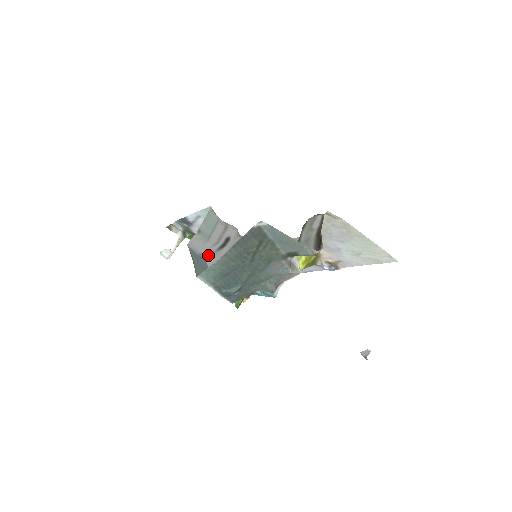
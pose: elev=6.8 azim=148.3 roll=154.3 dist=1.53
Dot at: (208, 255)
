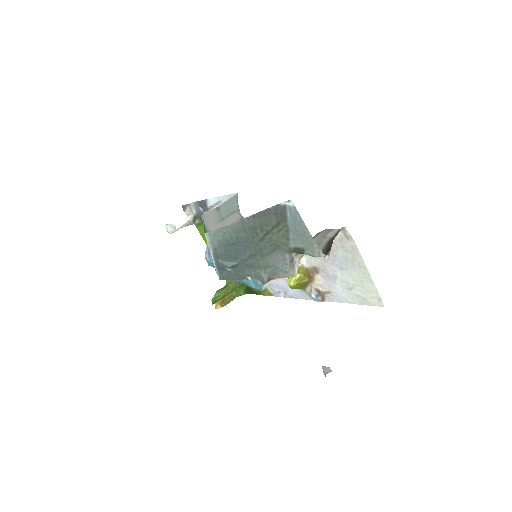
Dot at: occluded
